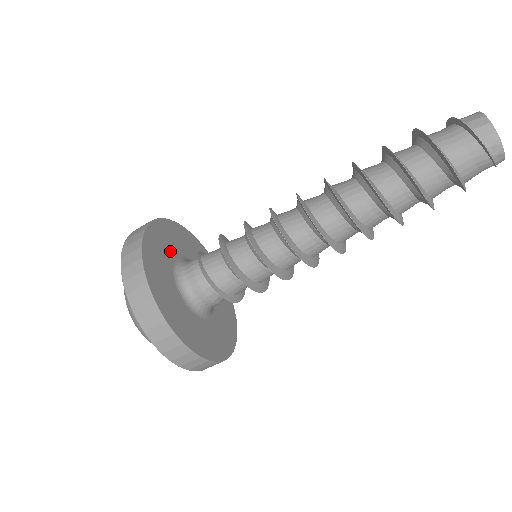
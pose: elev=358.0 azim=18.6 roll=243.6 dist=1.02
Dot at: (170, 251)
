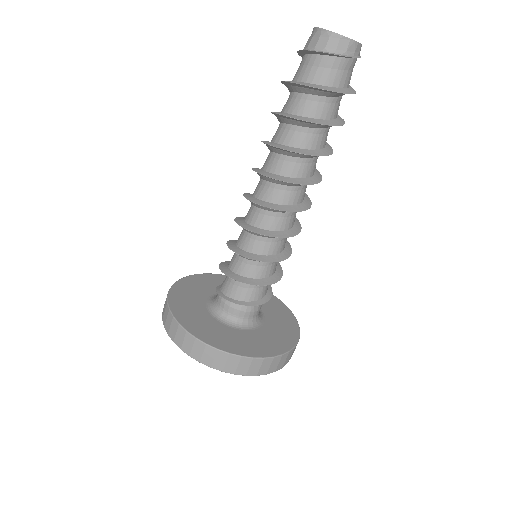
Dot at: (203, 316)
